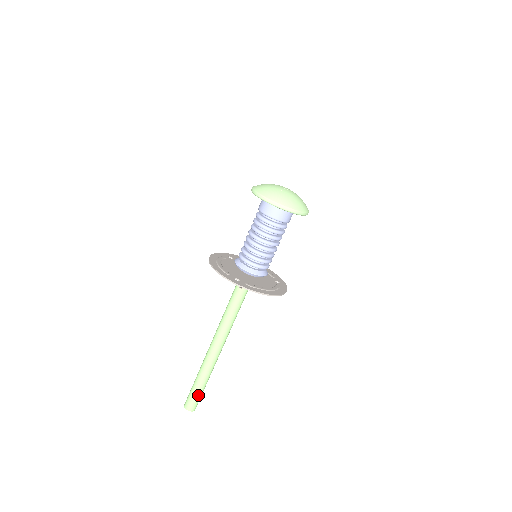
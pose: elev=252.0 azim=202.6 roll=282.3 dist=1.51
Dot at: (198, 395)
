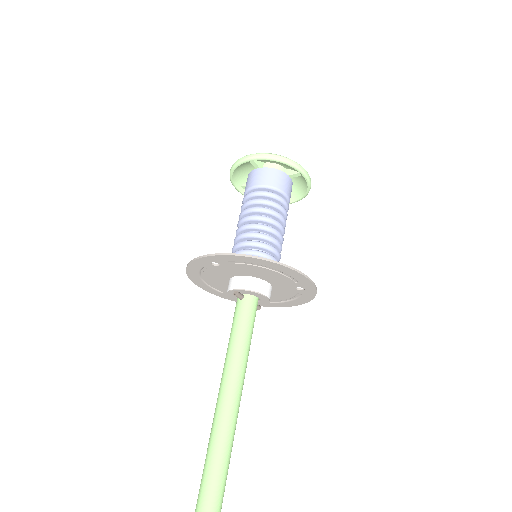
Dot at: out of frame
